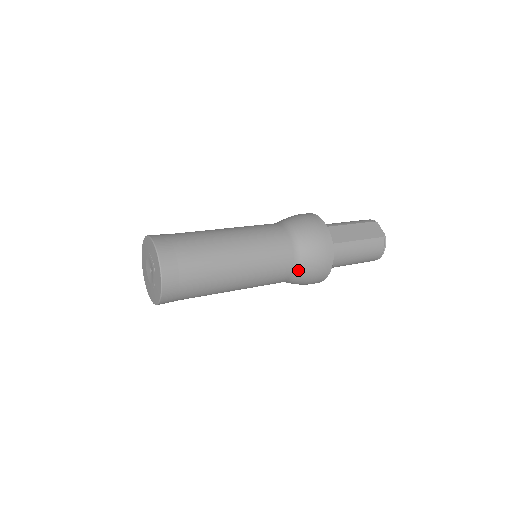
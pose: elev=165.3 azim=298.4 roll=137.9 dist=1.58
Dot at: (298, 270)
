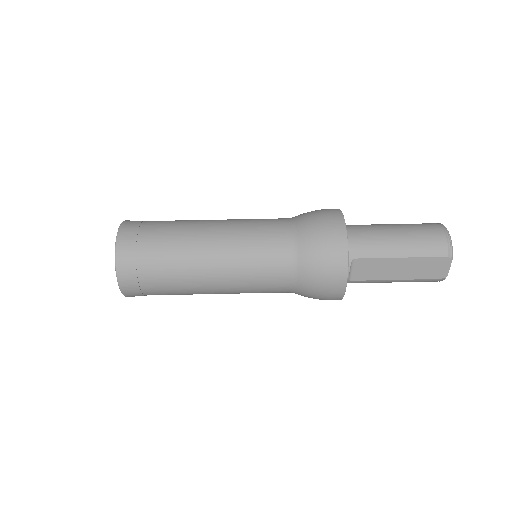
Dot at: occluded
